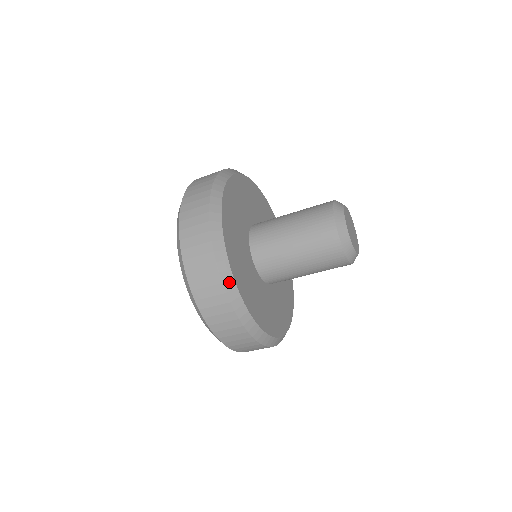
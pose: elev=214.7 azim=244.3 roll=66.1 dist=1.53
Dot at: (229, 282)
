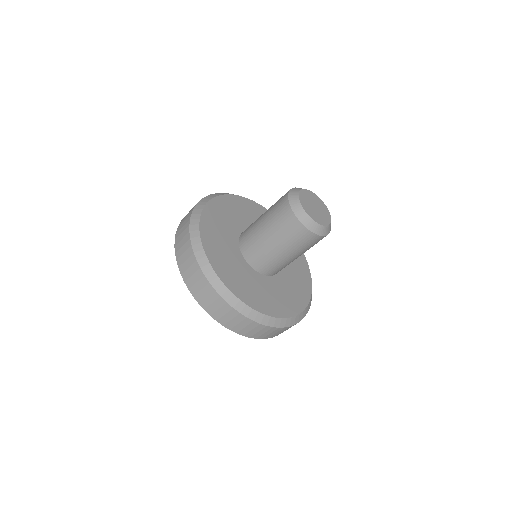
Dot at: (244, 309)
